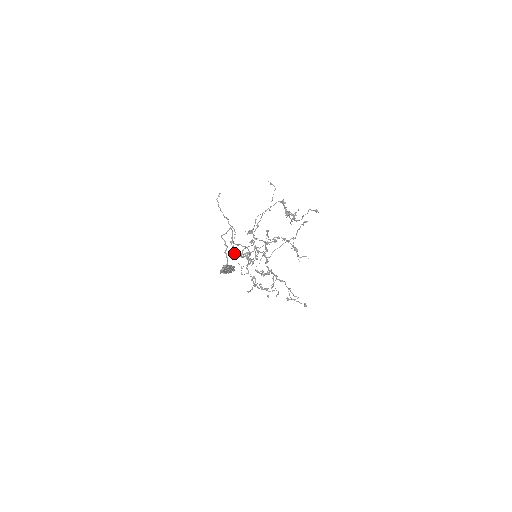
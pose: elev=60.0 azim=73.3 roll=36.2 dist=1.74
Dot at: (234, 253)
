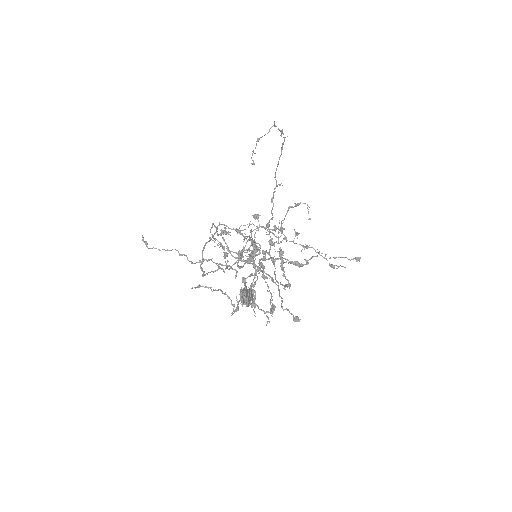
Dot at: (231, 266)
